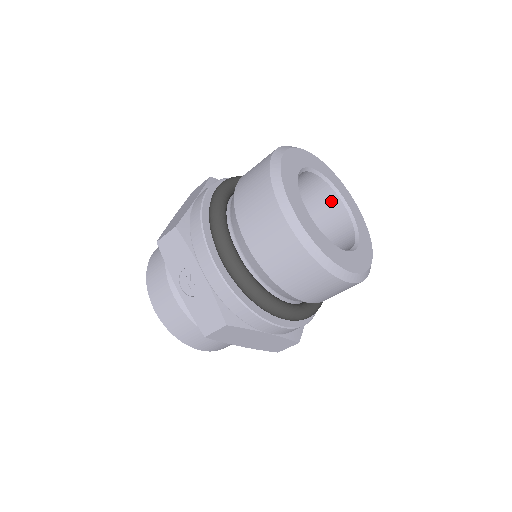
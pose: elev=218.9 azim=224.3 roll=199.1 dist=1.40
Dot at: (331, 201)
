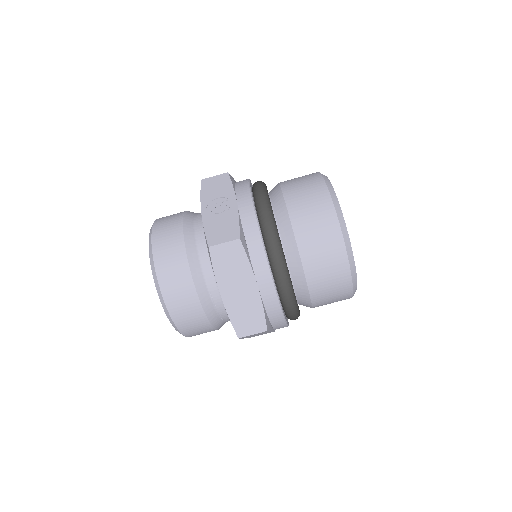
Dot at: occluded
